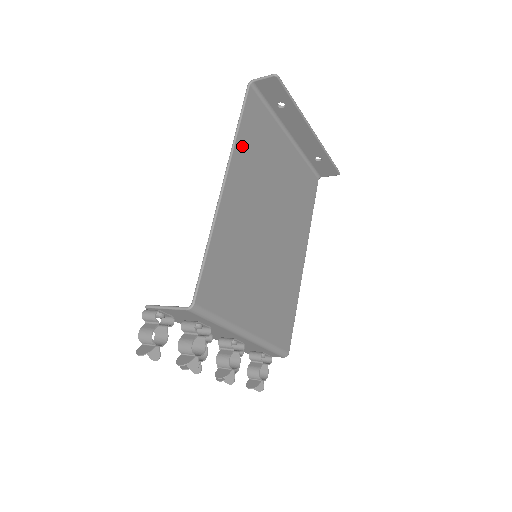
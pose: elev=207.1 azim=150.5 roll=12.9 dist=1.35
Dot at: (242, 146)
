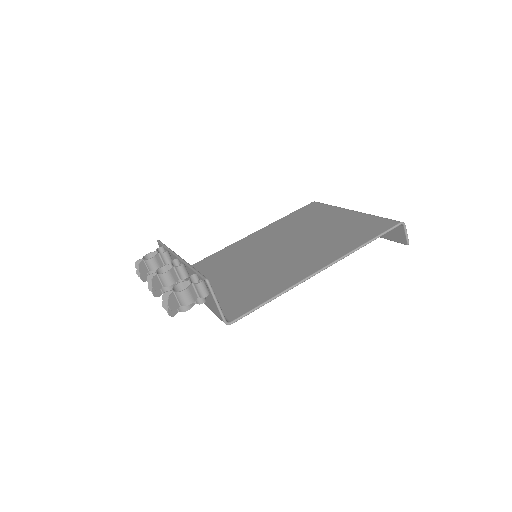
Dot at: occluded
